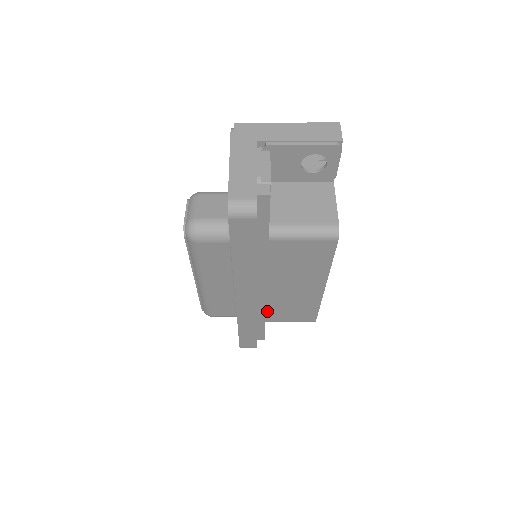
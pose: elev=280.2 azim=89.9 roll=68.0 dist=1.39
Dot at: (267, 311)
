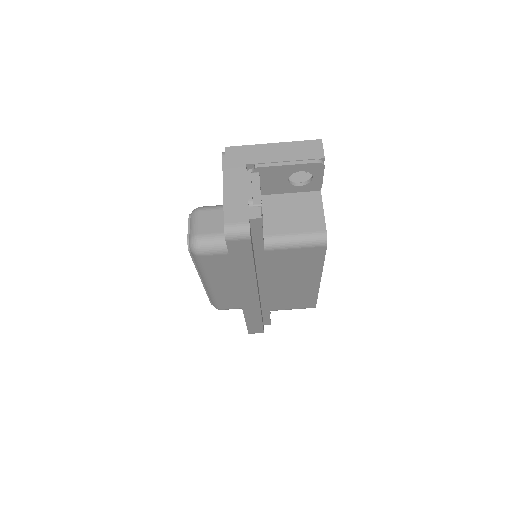
Dot at: (270, 303)
